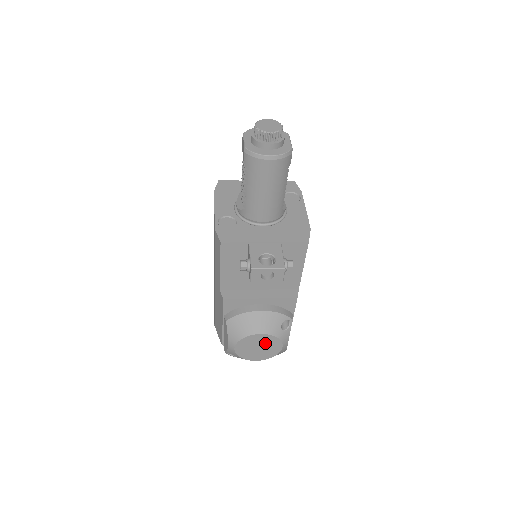
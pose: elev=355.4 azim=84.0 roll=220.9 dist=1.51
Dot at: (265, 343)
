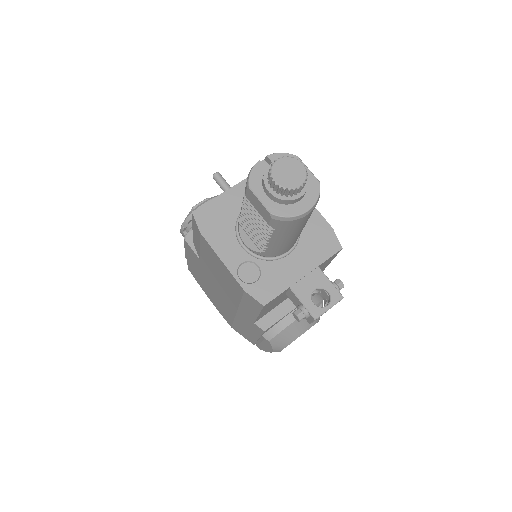
Dot at: occluded
